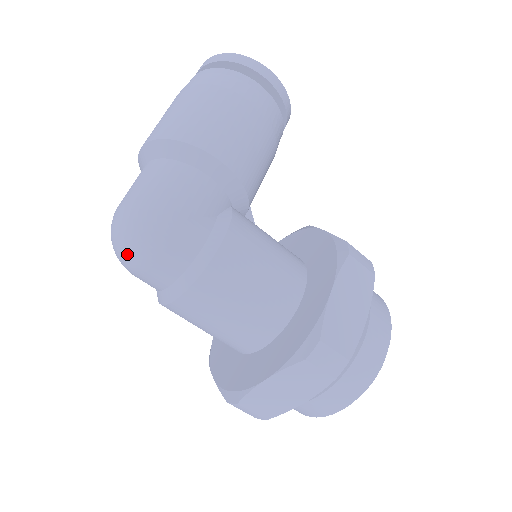
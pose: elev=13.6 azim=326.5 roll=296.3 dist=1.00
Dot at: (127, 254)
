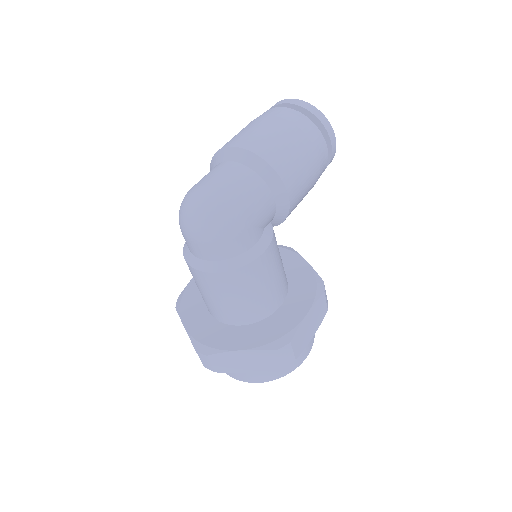
Dot at: (200, 227)
